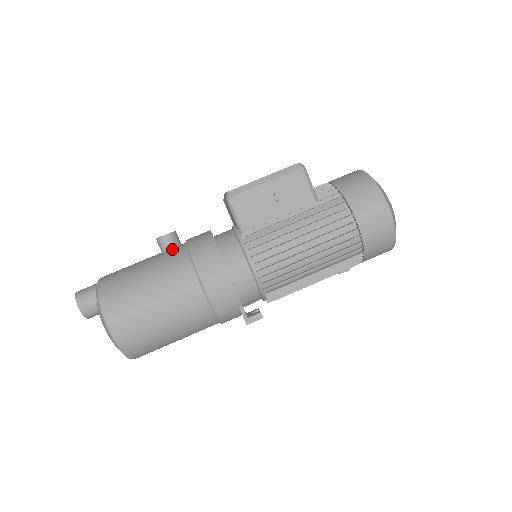
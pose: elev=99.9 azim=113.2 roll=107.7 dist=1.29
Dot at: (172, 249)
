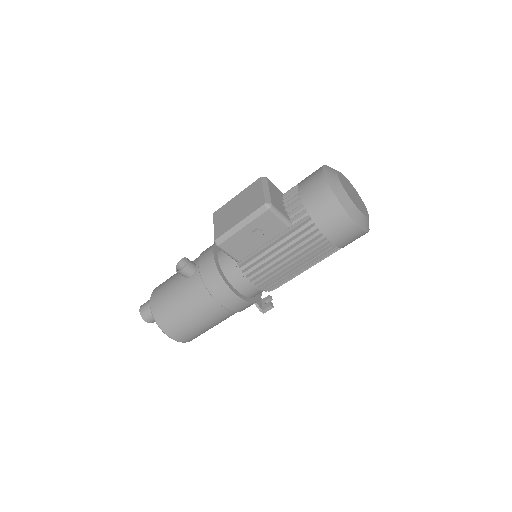
Dot at: (190, 276)
